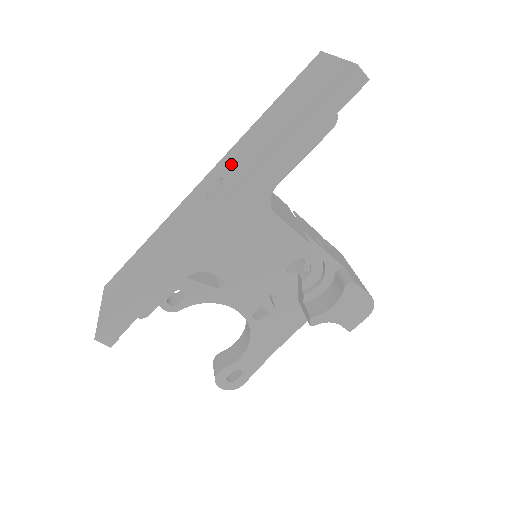
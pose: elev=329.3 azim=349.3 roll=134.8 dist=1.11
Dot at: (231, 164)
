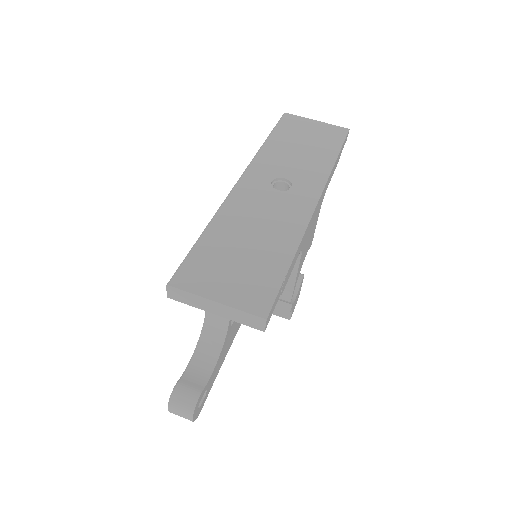
Dot at: (279, 169)
